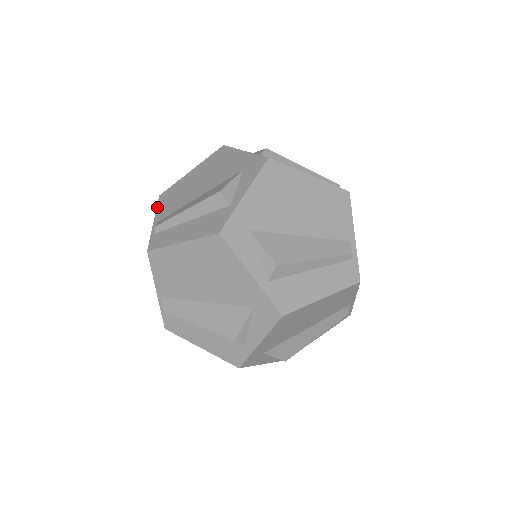
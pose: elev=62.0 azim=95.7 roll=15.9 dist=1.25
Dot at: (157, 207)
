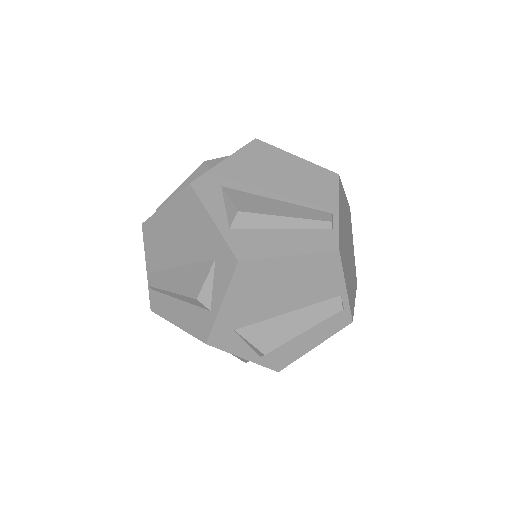
Dot at: (144, 245)
